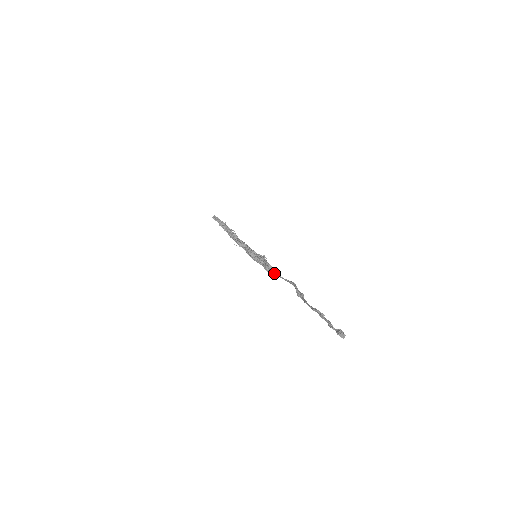
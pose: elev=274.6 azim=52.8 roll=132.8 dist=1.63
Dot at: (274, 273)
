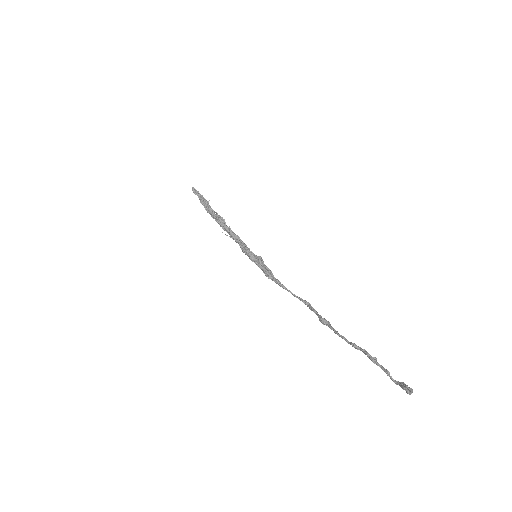
Dot at: (281, 284)
